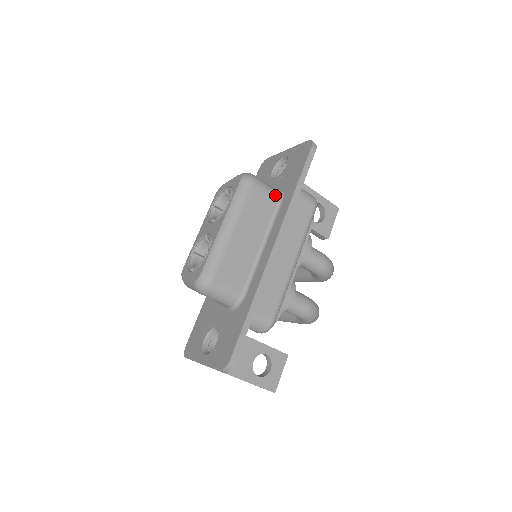
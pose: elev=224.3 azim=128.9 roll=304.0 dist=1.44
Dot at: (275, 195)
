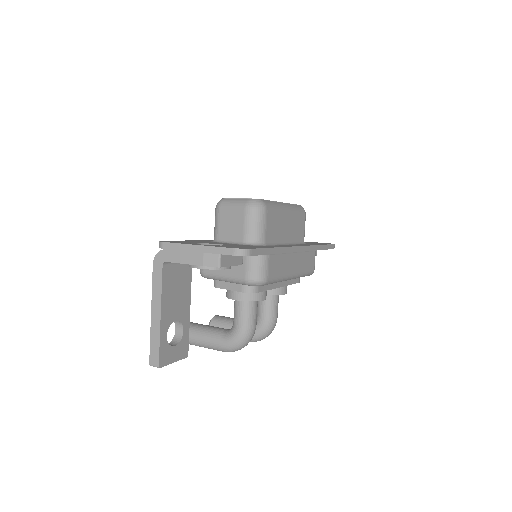
Dot at: occluded
